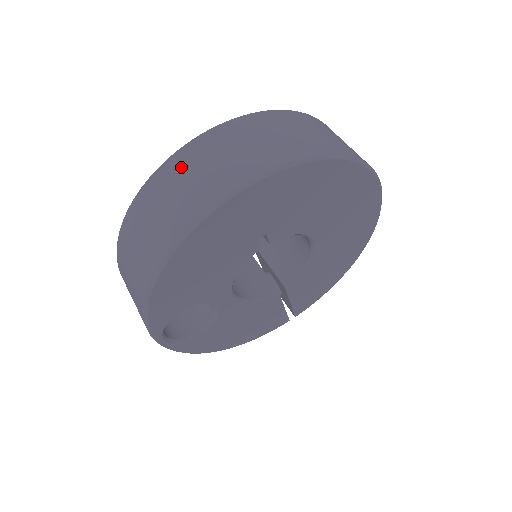
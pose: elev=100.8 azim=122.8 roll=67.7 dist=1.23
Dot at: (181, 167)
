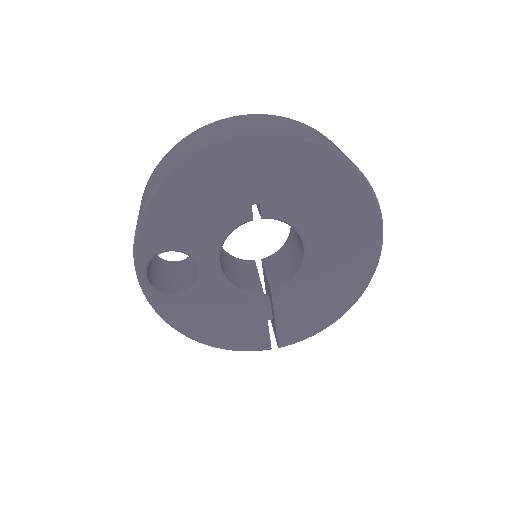
Dot at: (212, 127)
